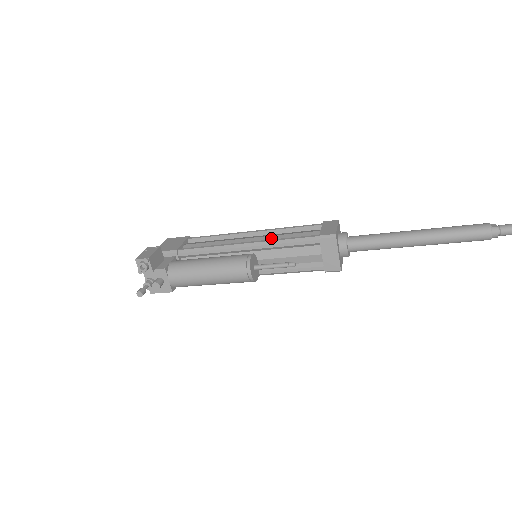
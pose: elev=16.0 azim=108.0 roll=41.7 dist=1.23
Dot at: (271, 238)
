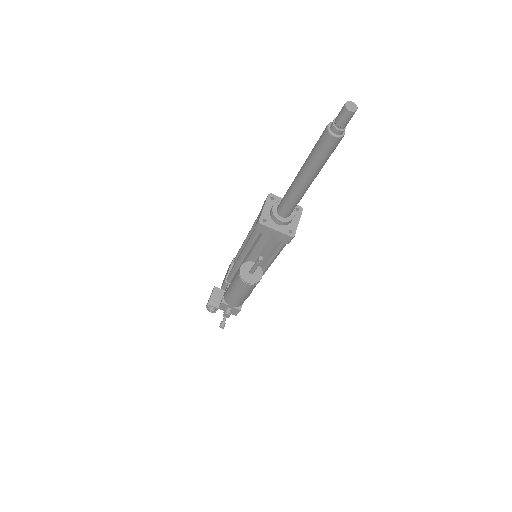
Dot at: occluded
